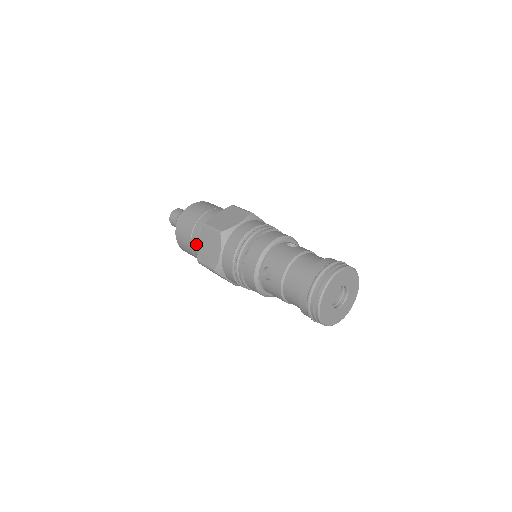
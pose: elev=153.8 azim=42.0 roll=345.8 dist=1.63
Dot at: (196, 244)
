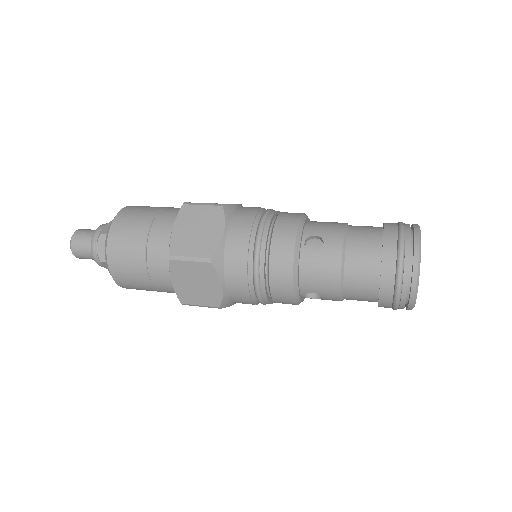
Dot at: (160, 238)
